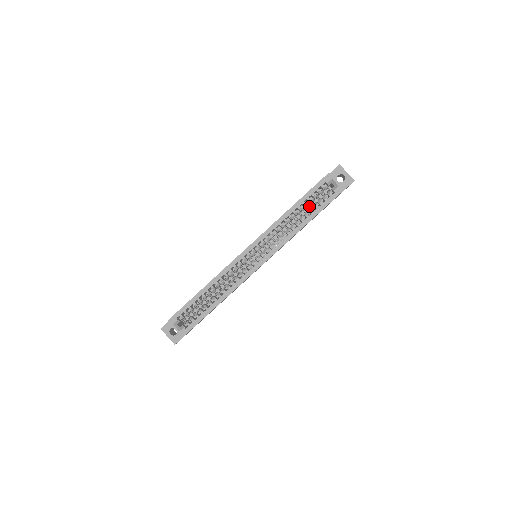
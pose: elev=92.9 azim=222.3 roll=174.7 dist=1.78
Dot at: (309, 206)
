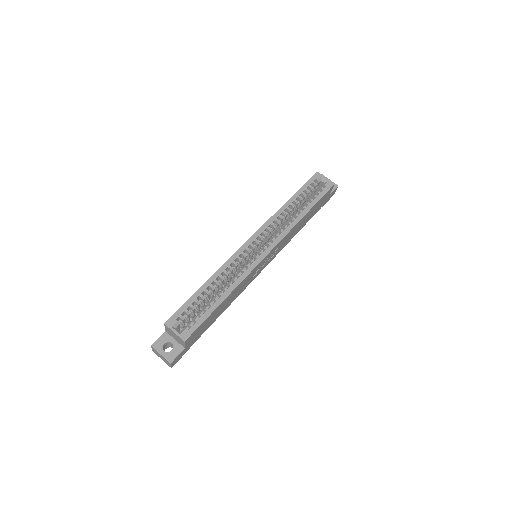
Dot at: occluded
